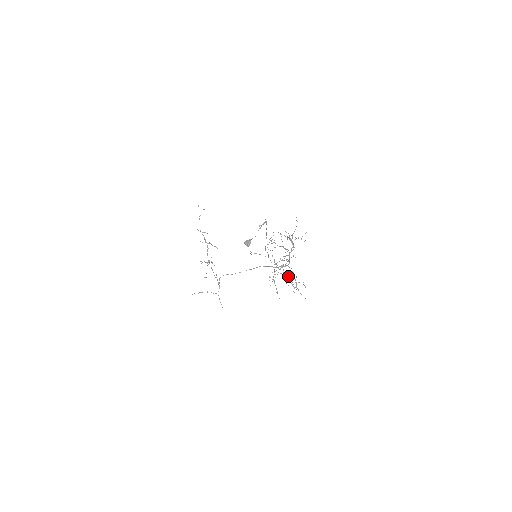
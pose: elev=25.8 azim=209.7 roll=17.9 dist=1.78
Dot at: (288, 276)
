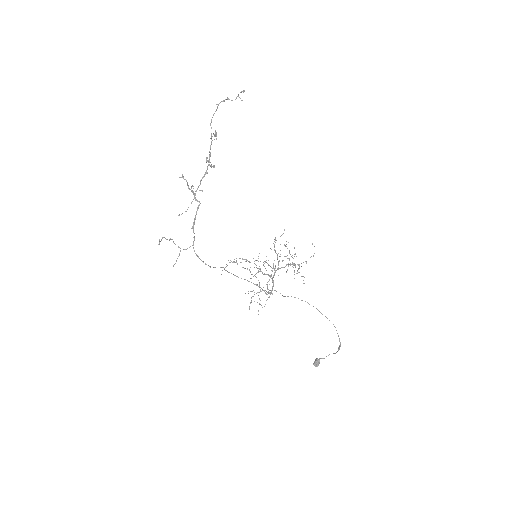
Dot at: occluded
